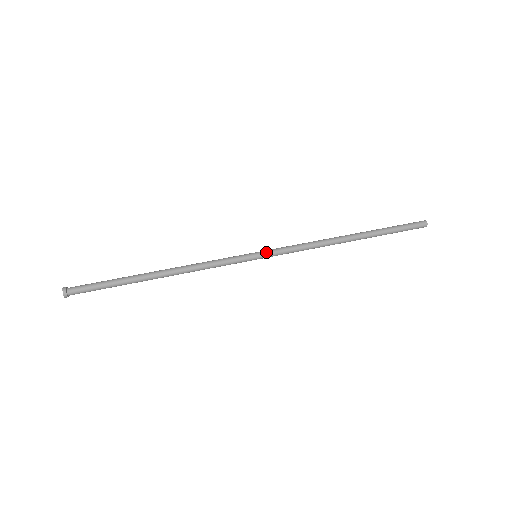
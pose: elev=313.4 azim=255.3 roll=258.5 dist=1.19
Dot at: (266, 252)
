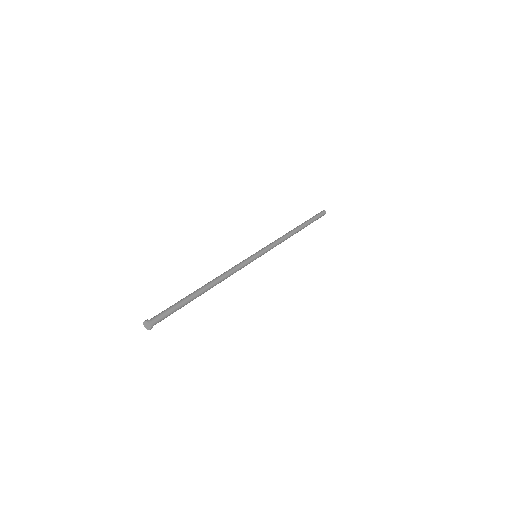
Dot at: (262, 251)
